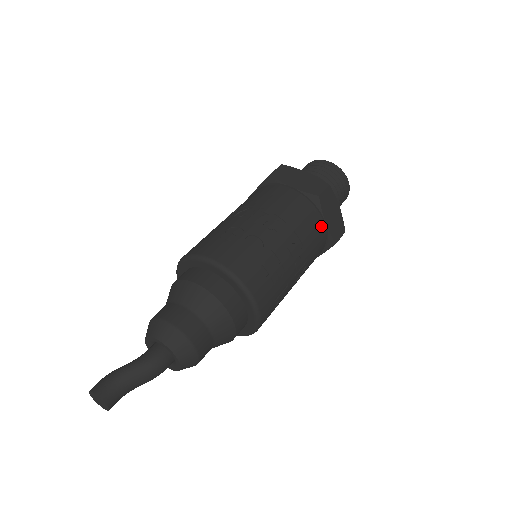
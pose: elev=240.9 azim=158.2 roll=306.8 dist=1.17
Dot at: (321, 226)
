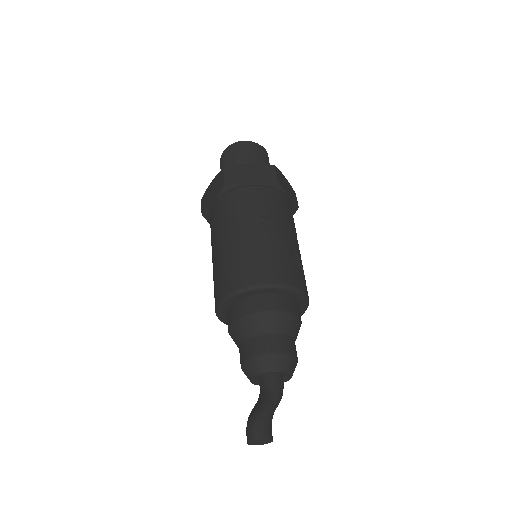
Dot at: occluded
